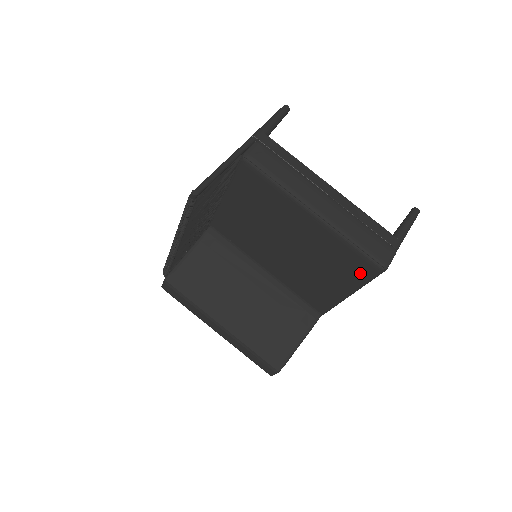
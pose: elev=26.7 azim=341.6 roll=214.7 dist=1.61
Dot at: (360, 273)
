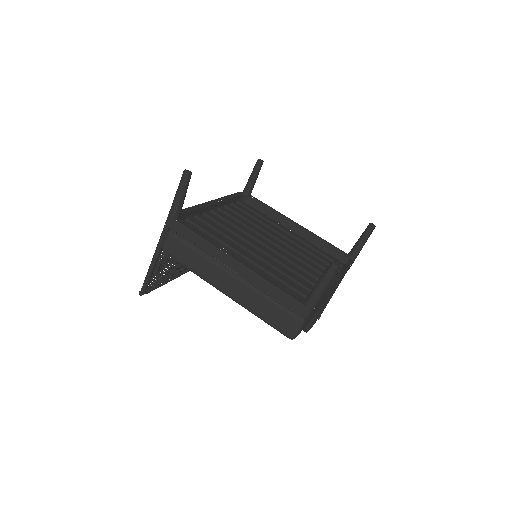
Dot at: occluded
